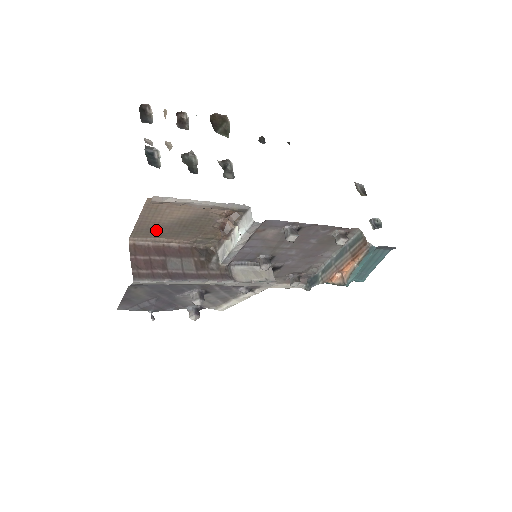
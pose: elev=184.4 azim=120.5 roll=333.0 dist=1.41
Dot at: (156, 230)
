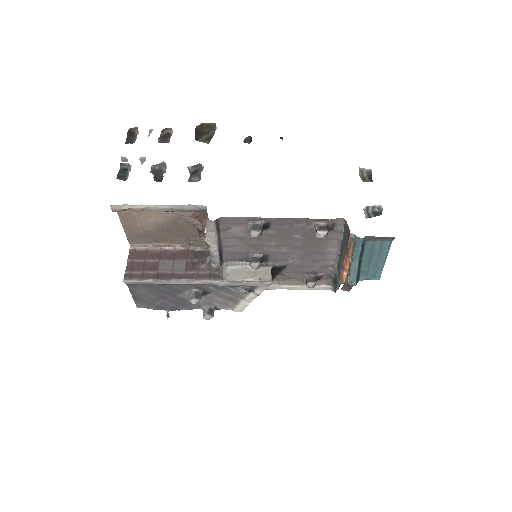
Dot at: (147, 236)
